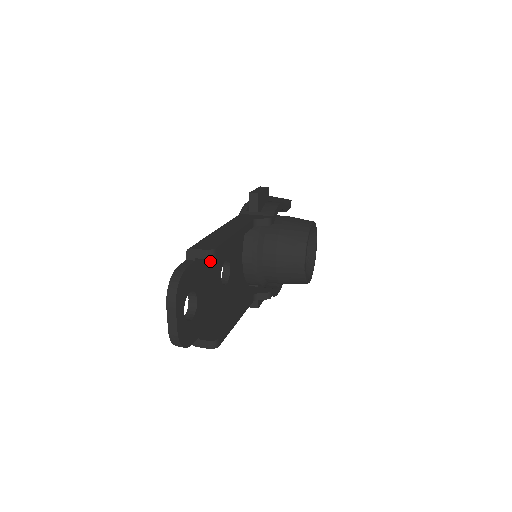
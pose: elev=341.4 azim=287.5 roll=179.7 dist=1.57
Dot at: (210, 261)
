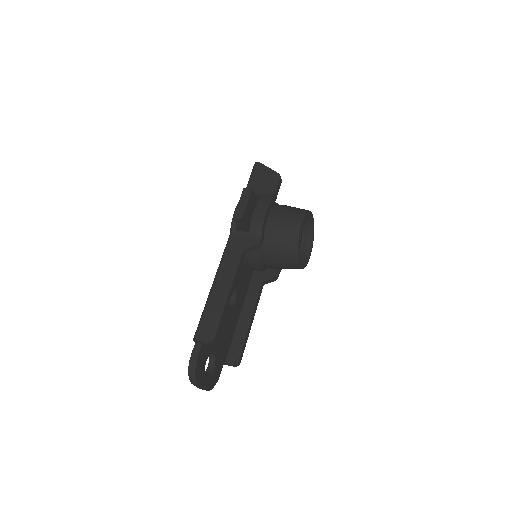
Dot at: occluded
